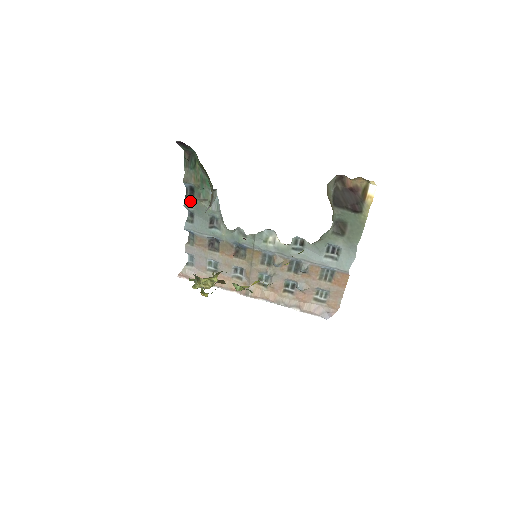
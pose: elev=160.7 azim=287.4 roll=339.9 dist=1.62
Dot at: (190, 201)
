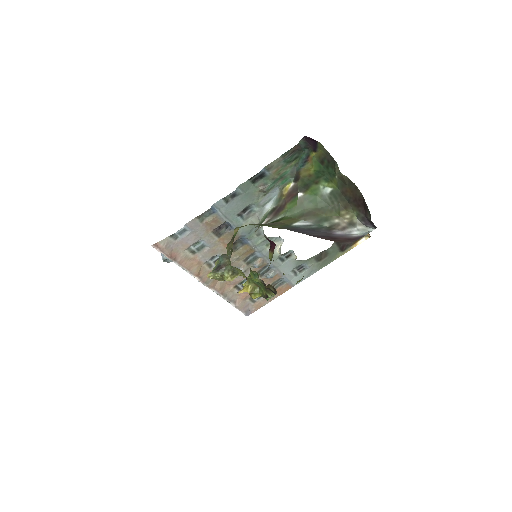
Dot at: (248, 184)
